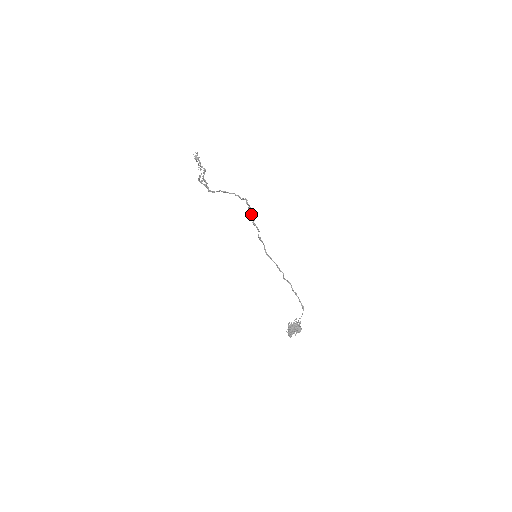
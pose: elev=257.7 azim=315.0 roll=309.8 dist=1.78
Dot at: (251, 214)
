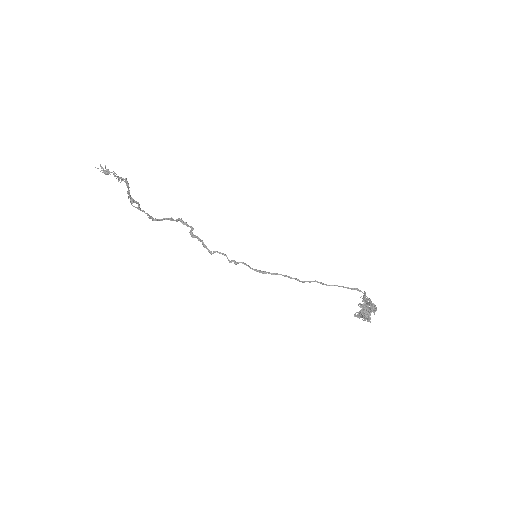
Dot at: occluded
